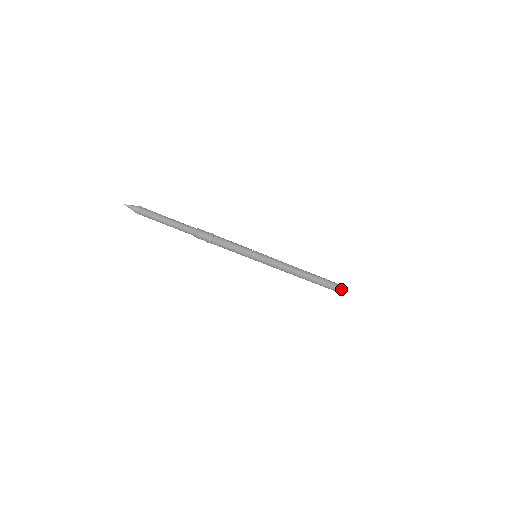
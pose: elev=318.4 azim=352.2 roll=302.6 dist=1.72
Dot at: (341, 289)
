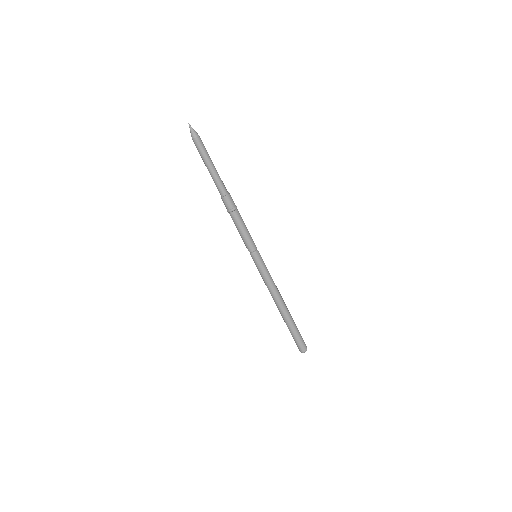
Dot at: (302, 345)
